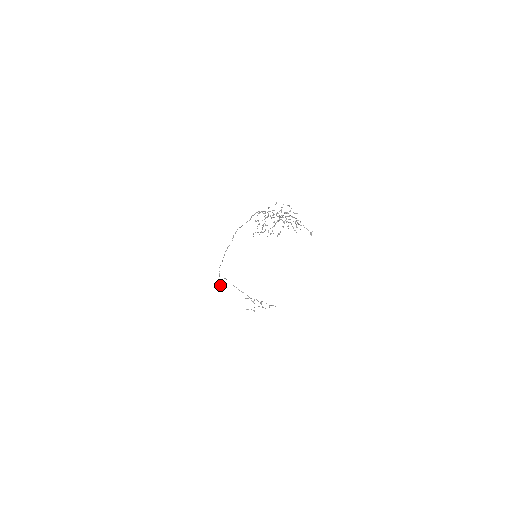
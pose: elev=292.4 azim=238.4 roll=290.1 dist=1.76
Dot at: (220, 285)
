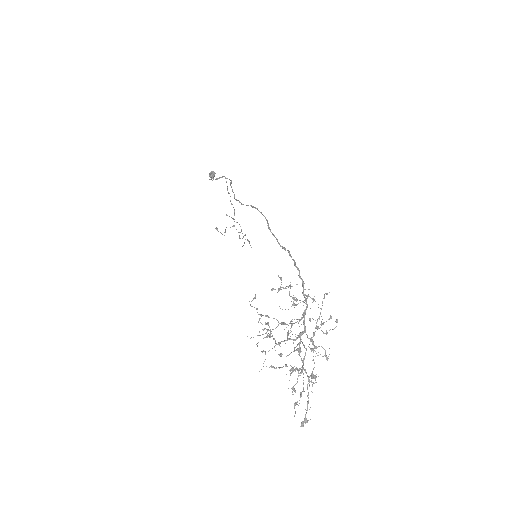
Dot at: (213, 176)
